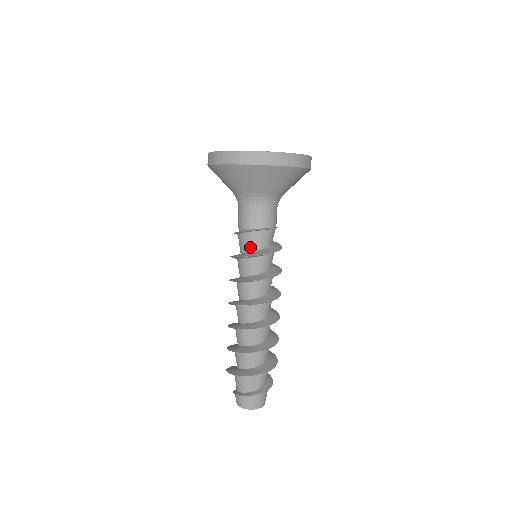
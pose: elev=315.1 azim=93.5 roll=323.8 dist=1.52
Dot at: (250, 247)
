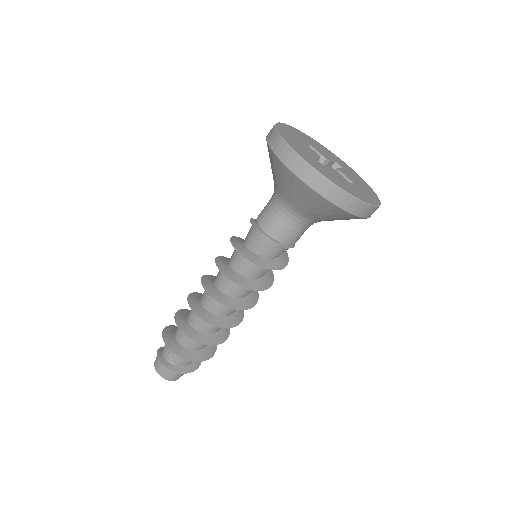
Dot at: (250, 244)
